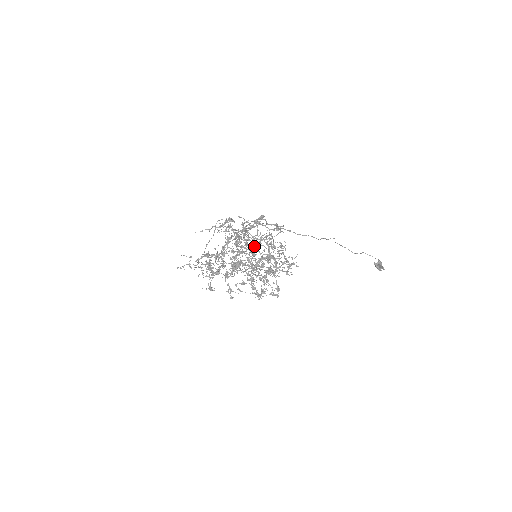
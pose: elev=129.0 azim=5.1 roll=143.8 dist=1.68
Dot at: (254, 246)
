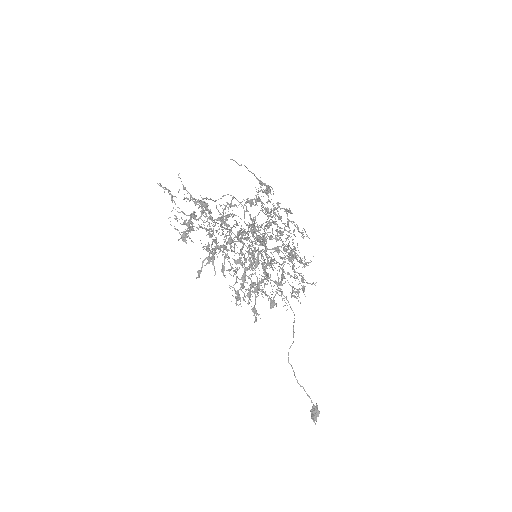
Dot at: (279, 233)
